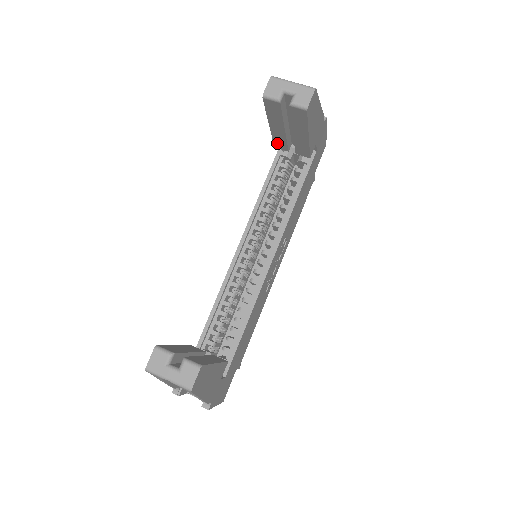
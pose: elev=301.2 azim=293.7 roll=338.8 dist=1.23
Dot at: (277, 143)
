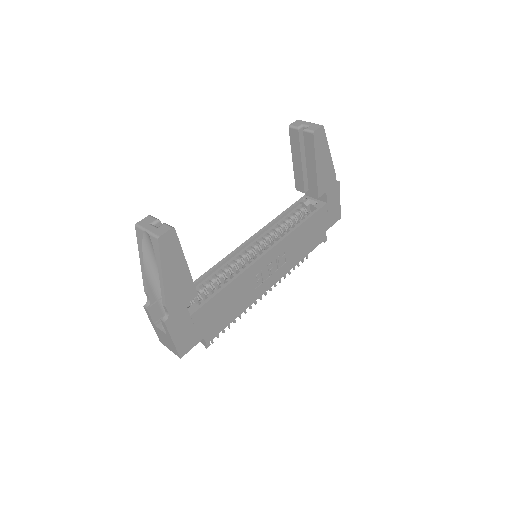
Dot at: (297, 184)
